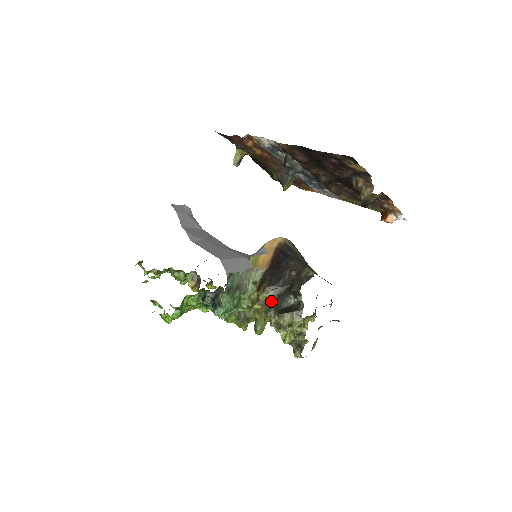
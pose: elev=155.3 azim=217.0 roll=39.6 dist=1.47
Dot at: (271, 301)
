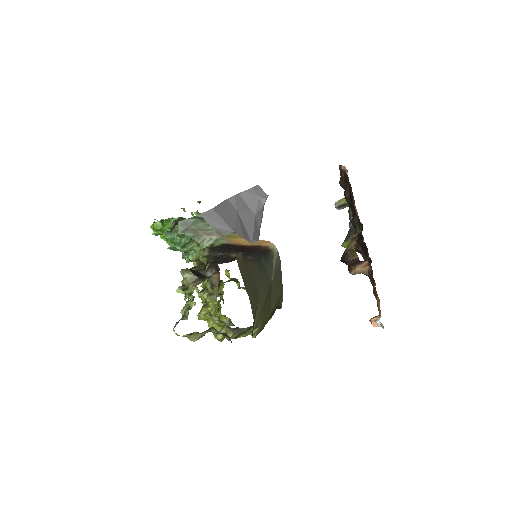
Dot at: (203, 265)
